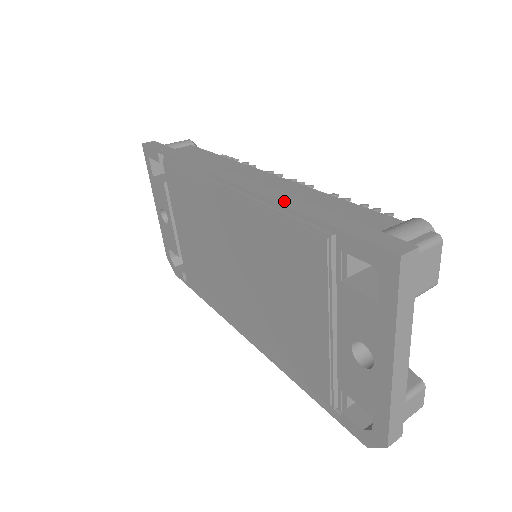
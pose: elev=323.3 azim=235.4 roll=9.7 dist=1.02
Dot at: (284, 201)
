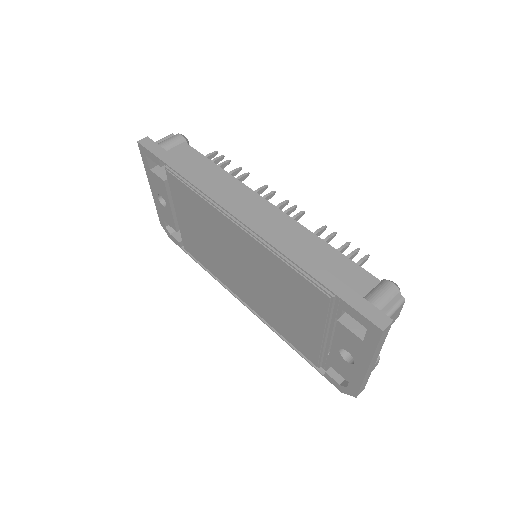
Dot at: (295, 258)
